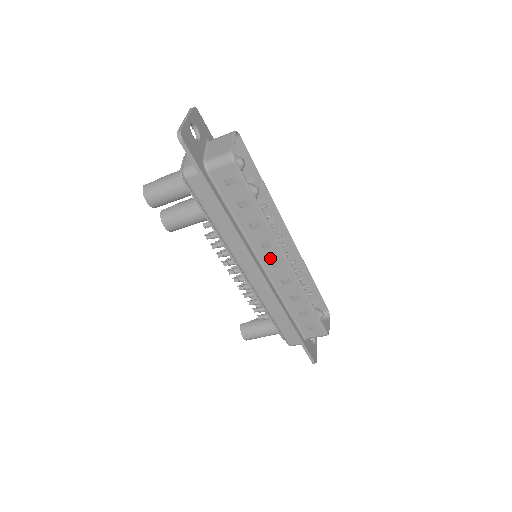
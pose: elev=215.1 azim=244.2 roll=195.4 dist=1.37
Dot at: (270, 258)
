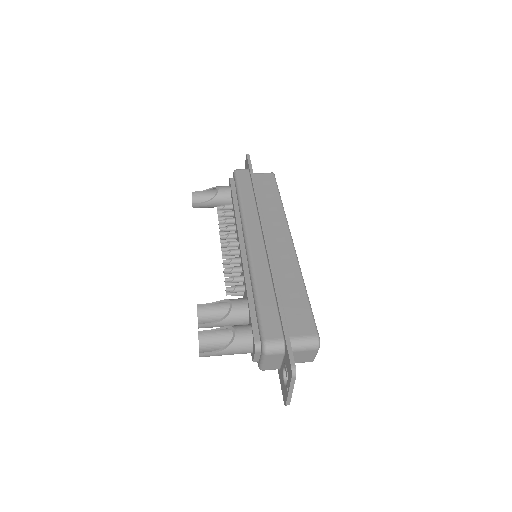
Dot at: occluded
